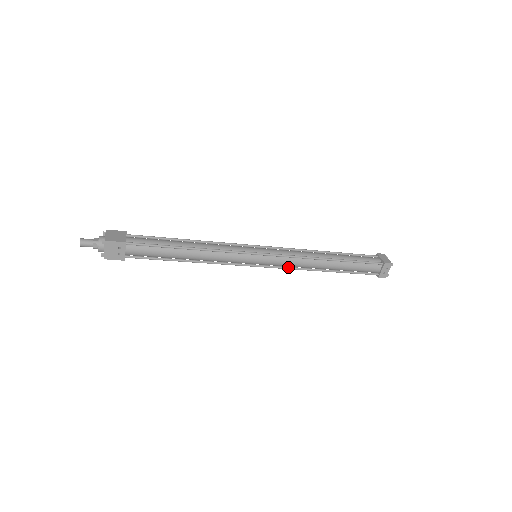
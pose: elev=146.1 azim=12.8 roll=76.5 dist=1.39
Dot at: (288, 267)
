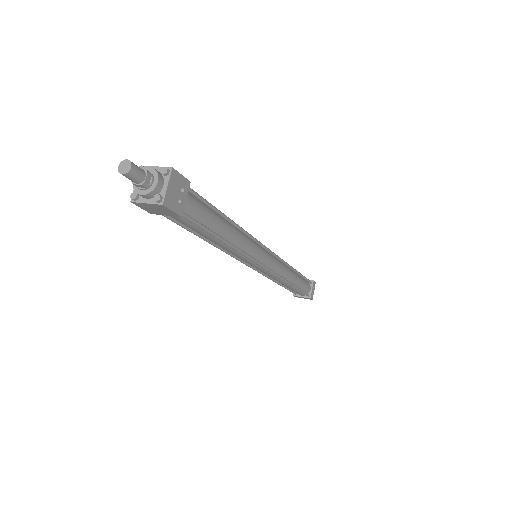
Dot at: (277, 273)
